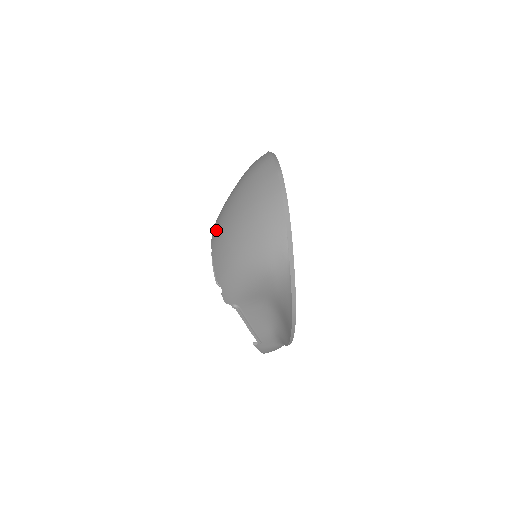
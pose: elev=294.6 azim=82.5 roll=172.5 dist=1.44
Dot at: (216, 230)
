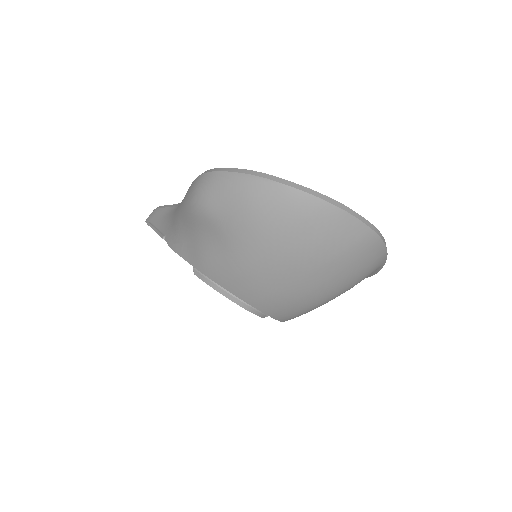
Dot at: (259, 297)
